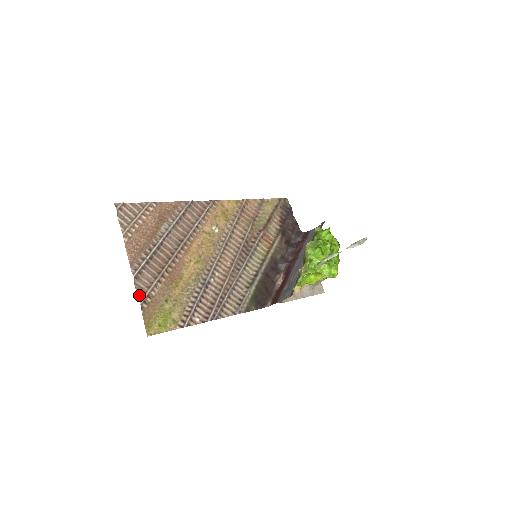
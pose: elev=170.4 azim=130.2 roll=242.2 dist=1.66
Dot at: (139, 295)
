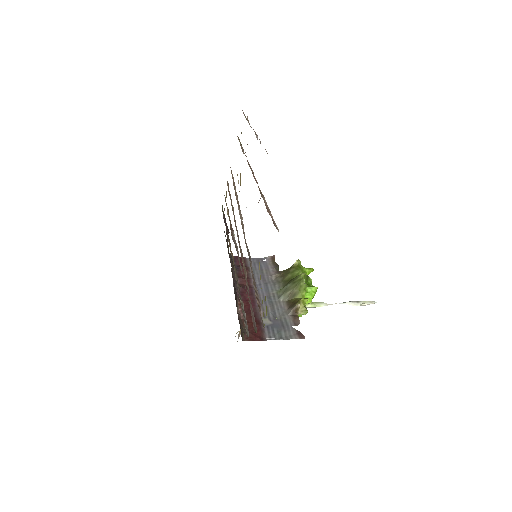
Dot at: occluded
